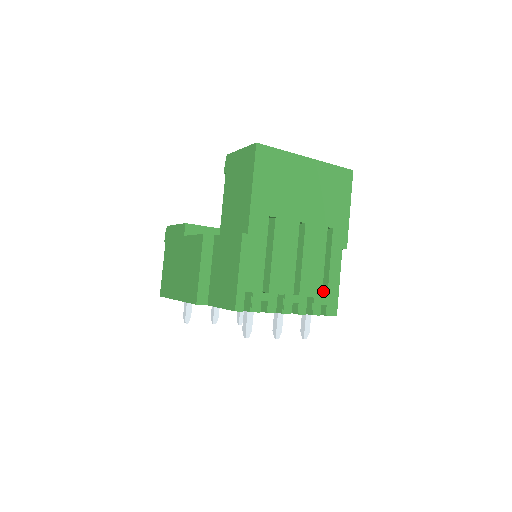
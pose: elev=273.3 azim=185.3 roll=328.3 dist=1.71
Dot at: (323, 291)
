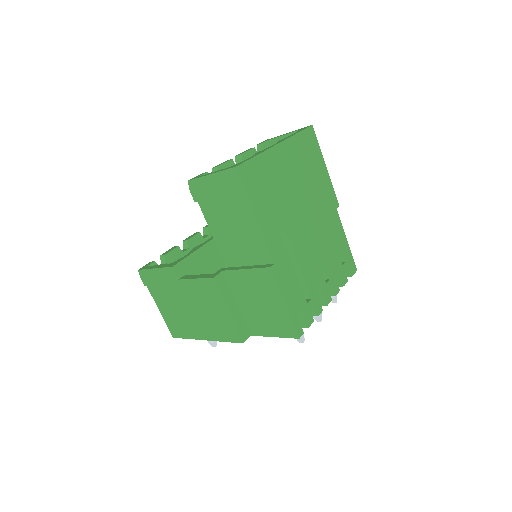
Dot at: occluded
